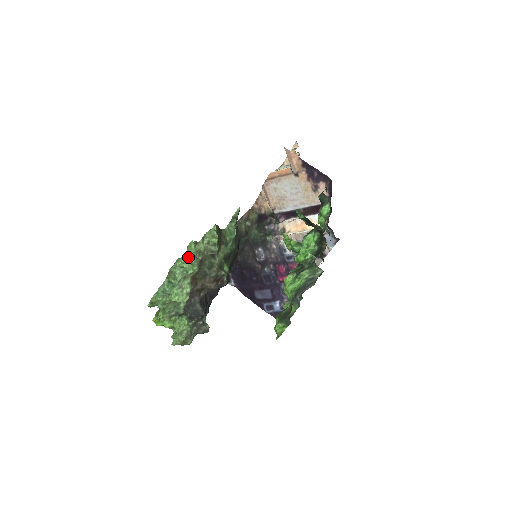
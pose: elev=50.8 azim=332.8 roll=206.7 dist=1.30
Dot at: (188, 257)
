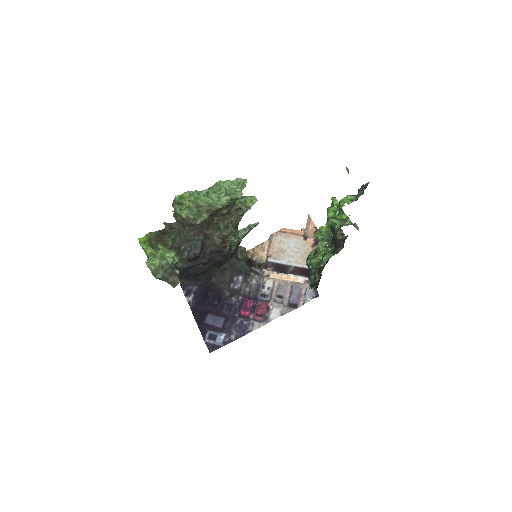
Dot at: (243, 180)
